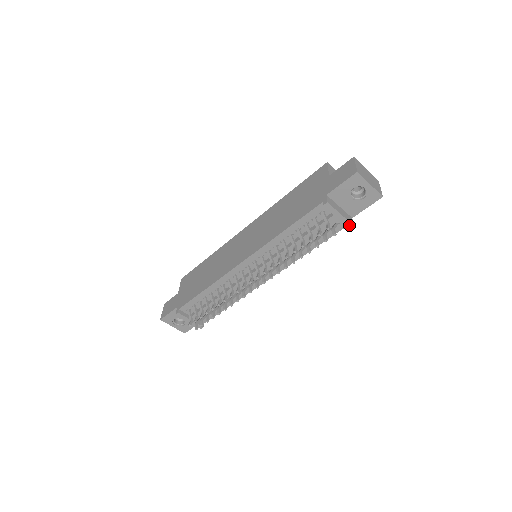
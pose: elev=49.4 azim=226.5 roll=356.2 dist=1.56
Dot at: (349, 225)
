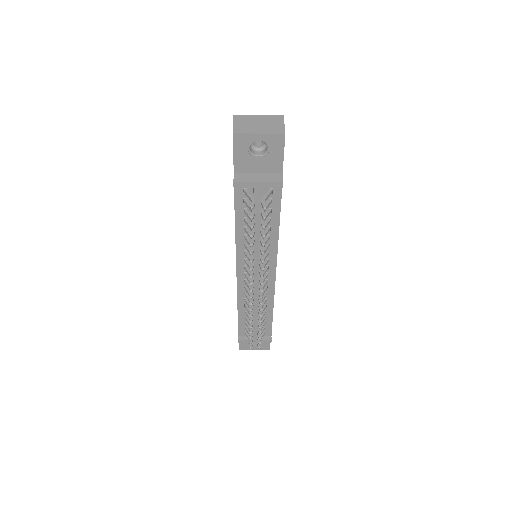
Dot at: (279, 185)
